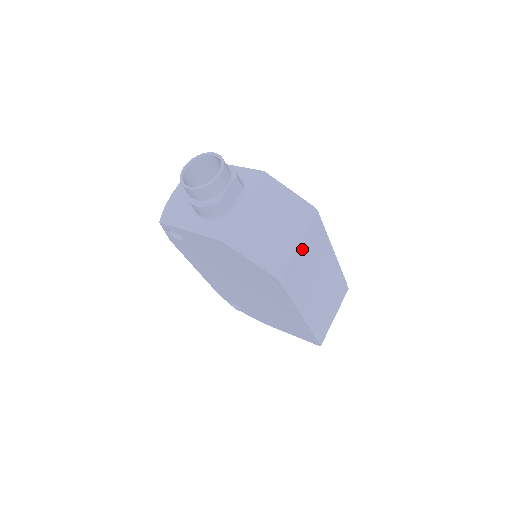
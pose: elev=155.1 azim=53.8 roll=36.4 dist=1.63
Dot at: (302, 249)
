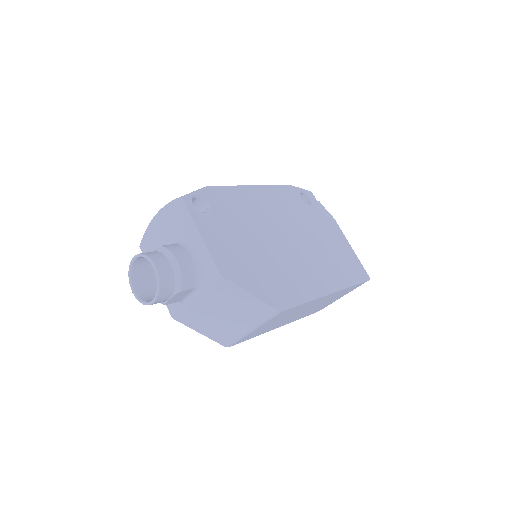
Dot at: (262, 327)
